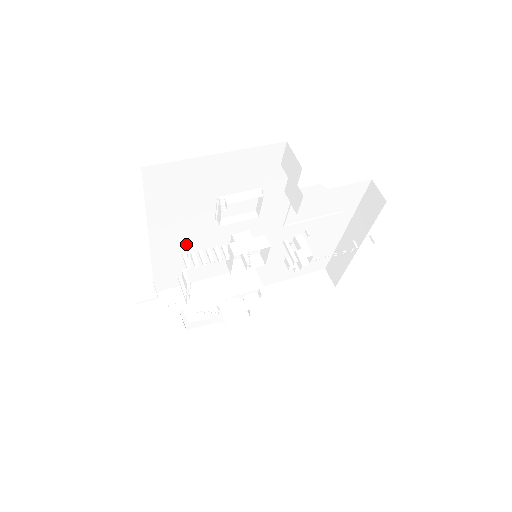
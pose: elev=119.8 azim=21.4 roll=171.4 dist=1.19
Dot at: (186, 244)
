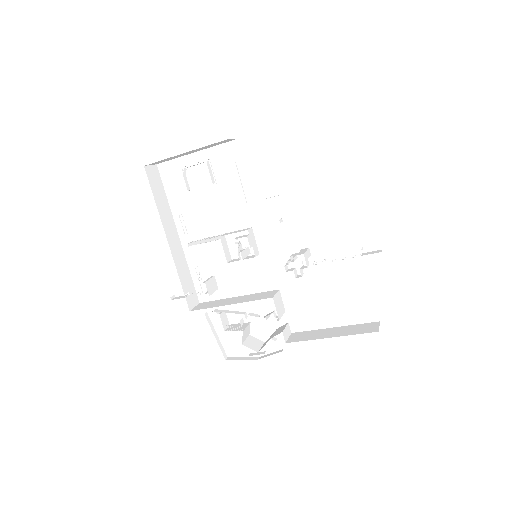
Dot at: (205, 243)
